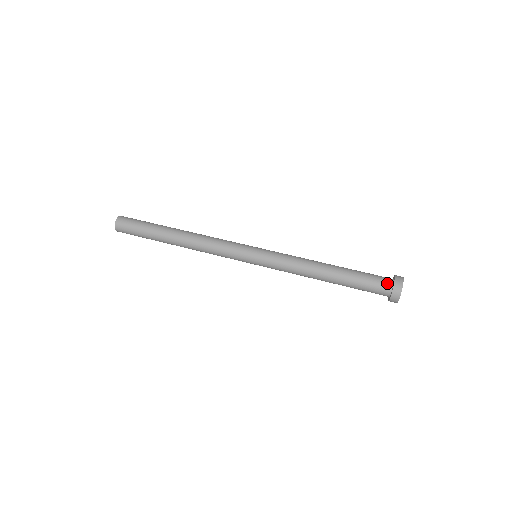
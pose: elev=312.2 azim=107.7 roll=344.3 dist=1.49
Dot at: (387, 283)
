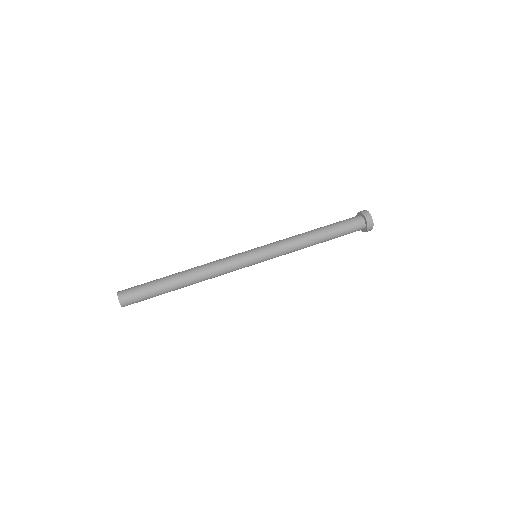
Dot at: (358, 218)
